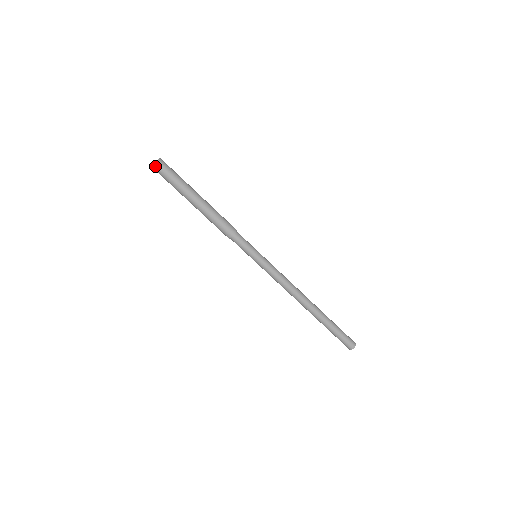
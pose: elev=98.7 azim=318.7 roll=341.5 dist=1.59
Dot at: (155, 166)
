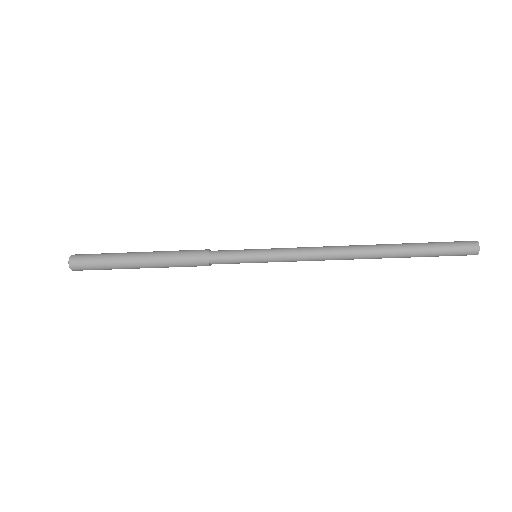
Dot at: (71, 261)
